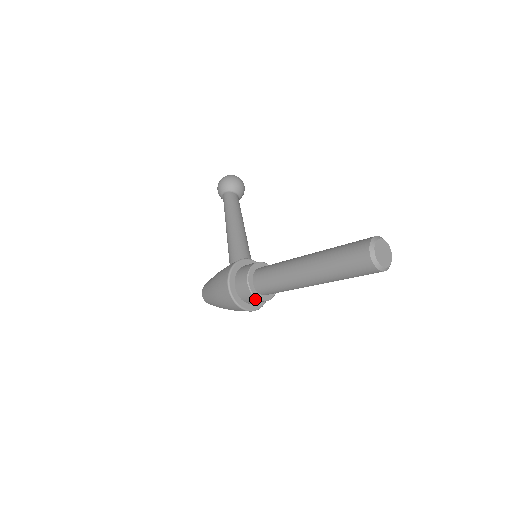
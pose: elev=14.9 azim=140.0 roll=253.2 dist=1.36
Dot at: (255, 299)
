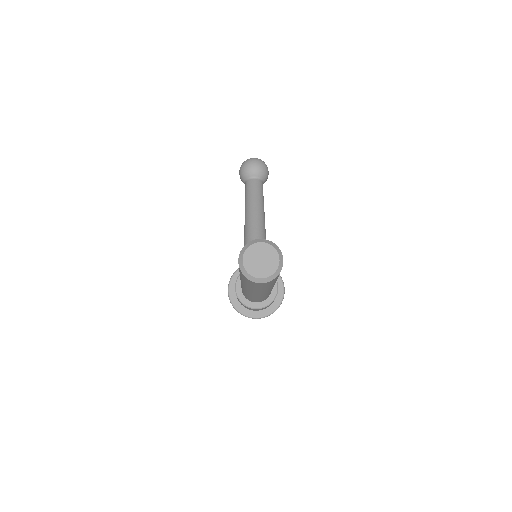
Dot at: (254, 309)
